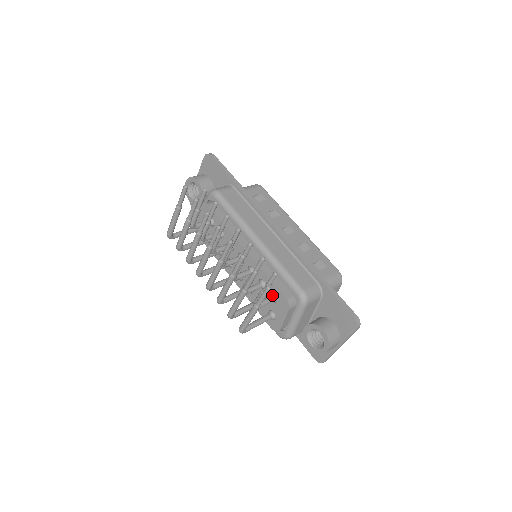
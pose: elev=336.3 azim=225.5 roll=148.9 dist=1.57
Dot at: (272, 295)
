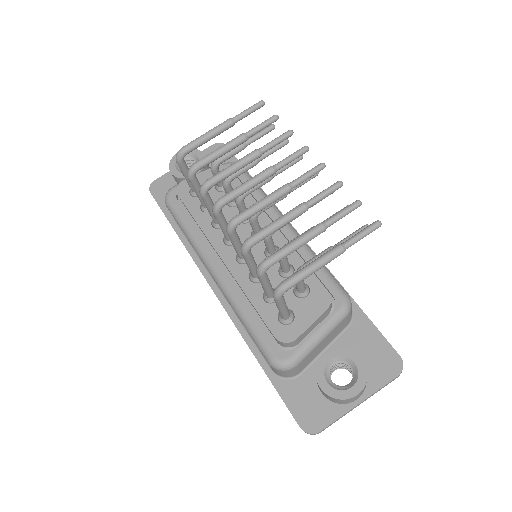
Dot at: occluded
